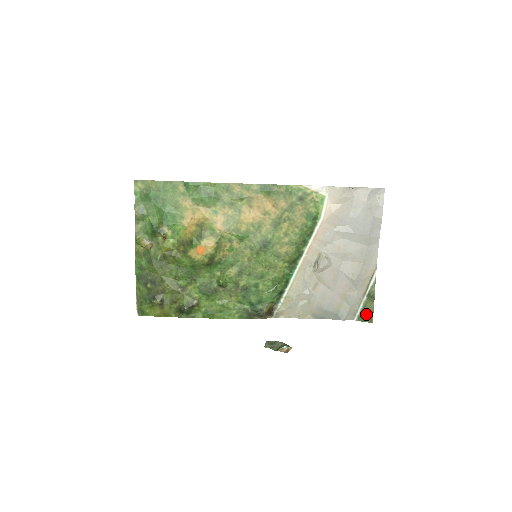
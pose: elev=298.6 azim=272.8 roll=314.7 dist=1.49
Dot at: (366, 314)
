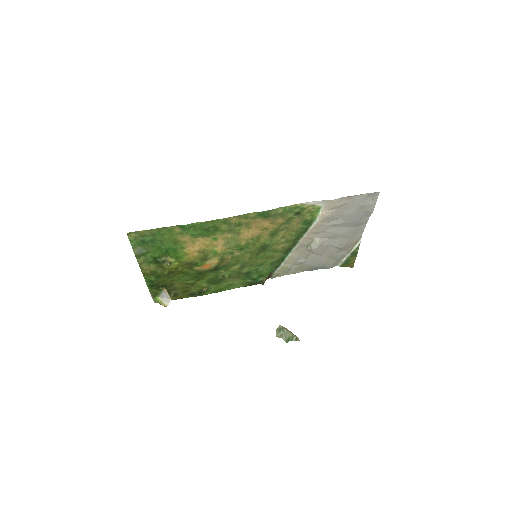
Dot at: (348, 263)
